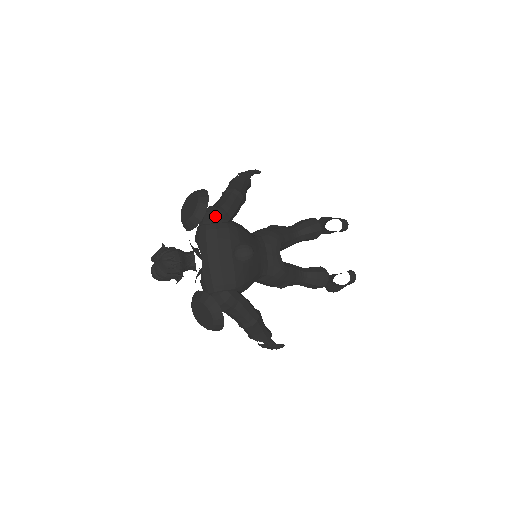
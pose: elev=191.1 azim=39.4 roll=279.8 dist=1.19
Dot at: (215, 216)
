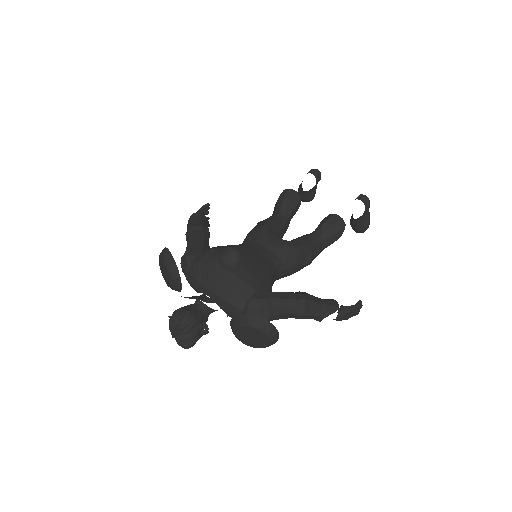
Dot at: (188, 258)
